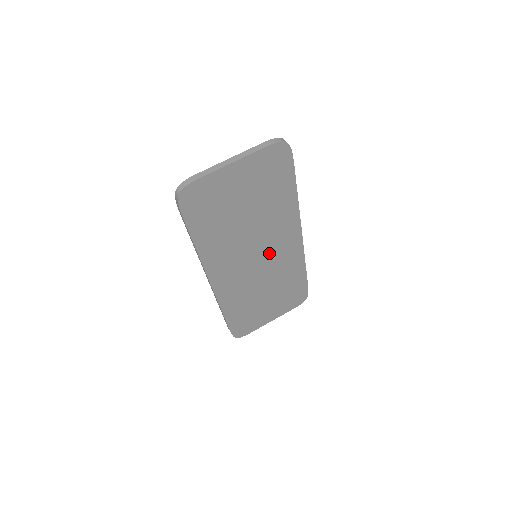
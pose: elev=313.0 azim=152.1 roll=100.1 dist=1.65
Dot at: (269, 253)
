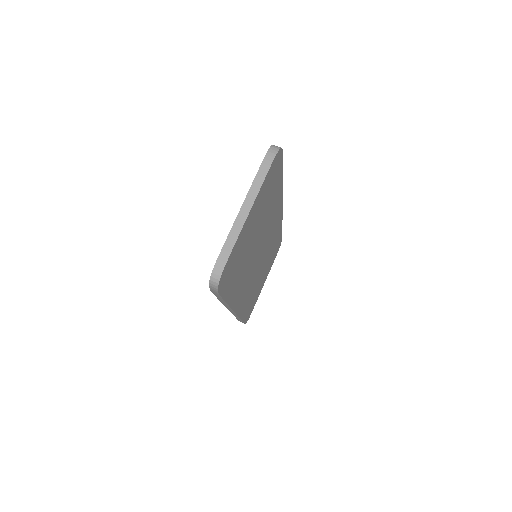
Dot at: (265, 245)
